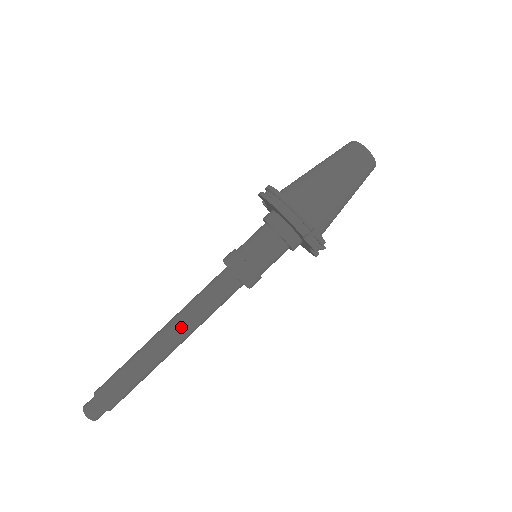
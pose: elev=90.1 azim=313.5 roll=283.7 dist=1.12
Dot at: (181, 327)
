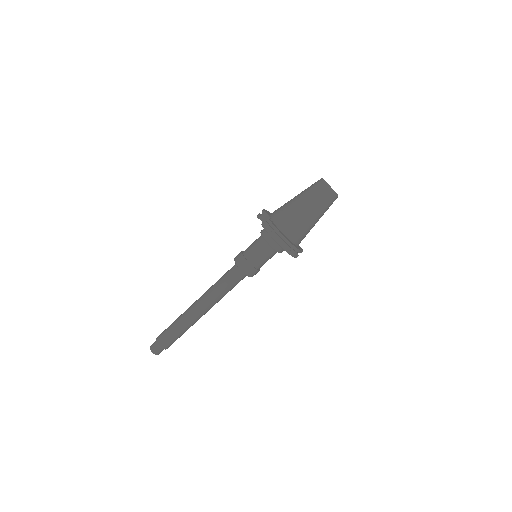
Dot at: (212, 305)
